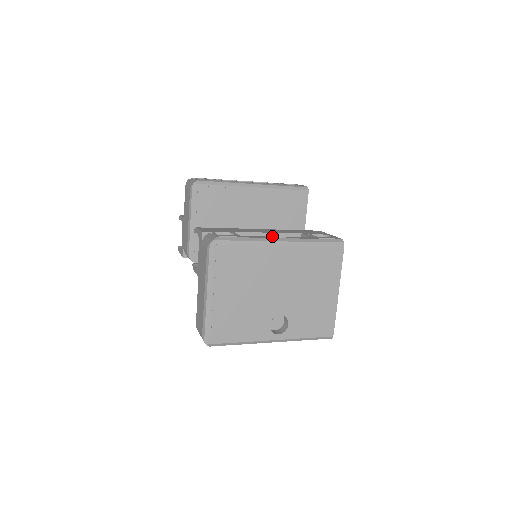
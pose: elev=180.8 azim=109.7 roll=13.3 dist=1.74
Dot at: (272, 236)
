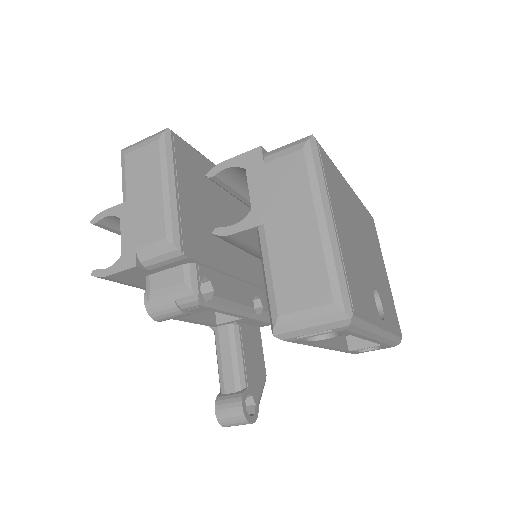
Dot at: occluded
